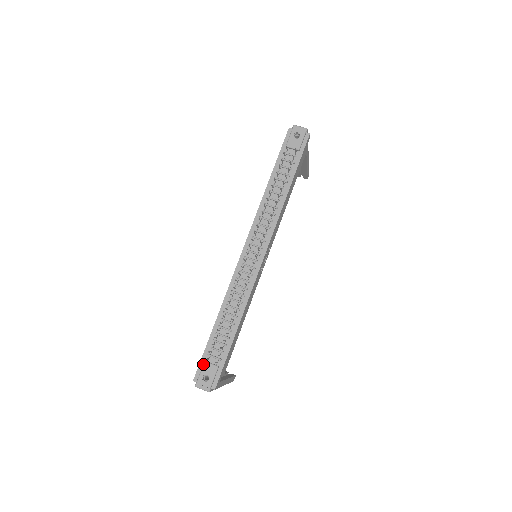
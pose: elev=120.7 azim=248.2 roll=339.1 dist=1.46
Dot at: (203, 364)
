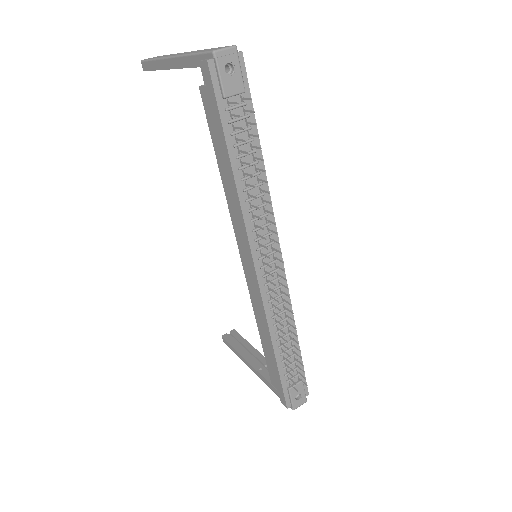
Dot at: (289, 392)
